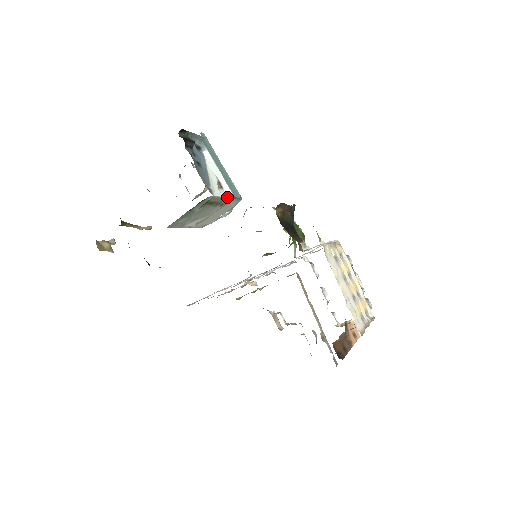
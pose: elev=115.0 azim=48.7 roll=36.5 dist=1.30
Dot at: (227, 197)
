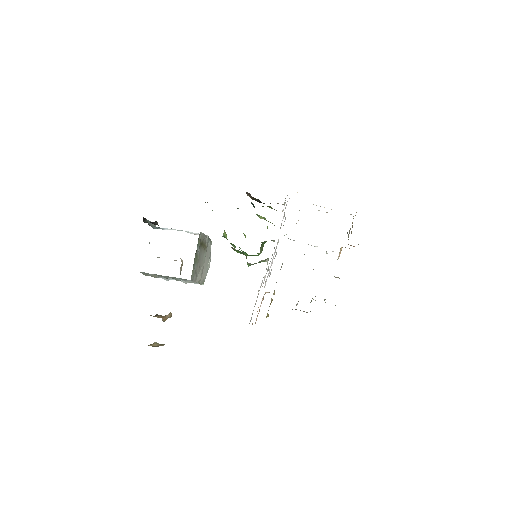
Dot at: (206, 236)
